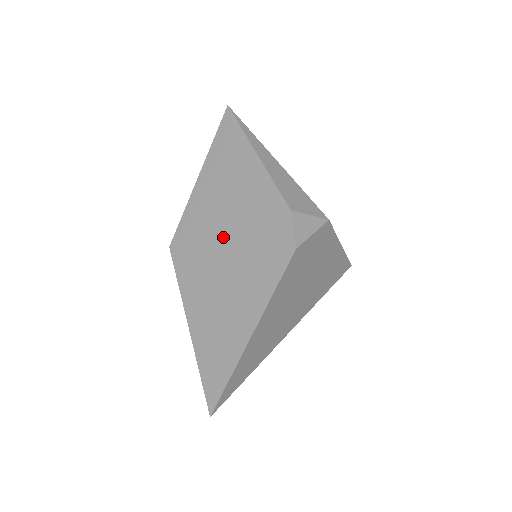
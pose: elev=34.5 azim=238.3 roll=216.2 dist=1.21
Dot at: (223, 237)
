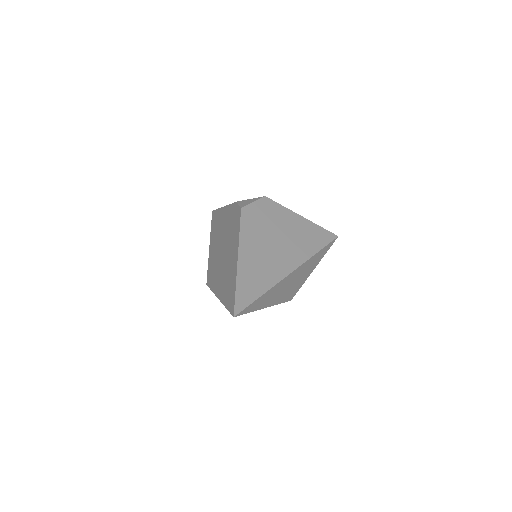
Dot at: (221, 248)
